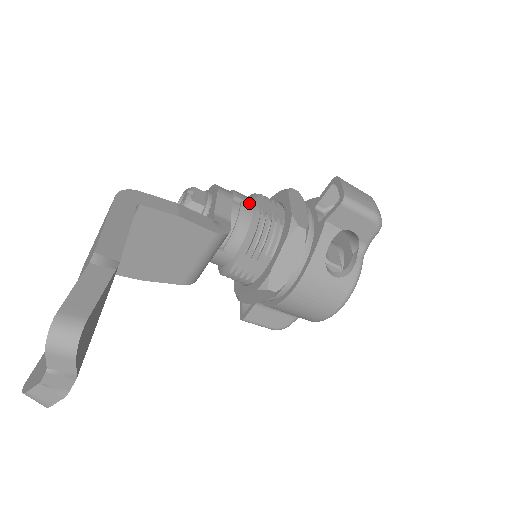
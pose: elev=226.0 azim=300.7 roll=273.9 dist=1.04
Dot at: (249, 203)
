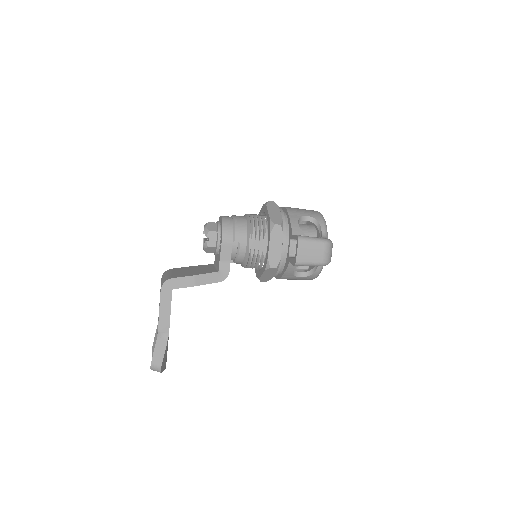
Dot at: (243, 243)
